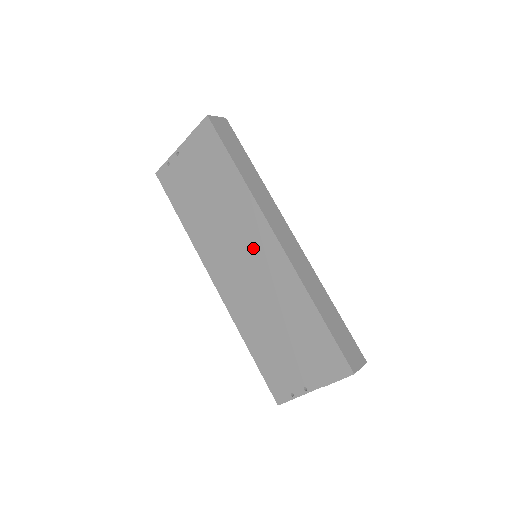
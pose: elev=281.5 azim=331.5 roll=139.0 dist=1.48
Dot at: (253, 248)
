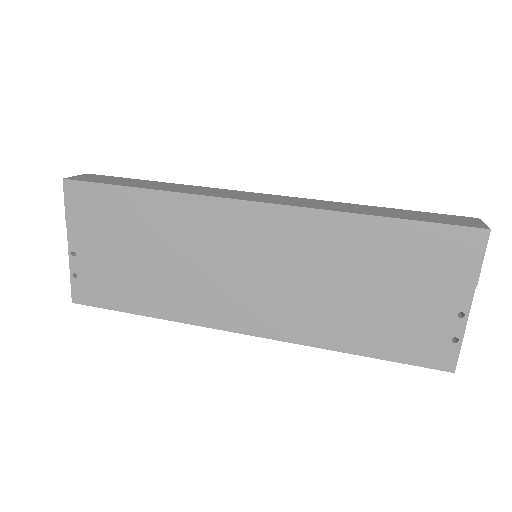
Dot at: (245, 244)
